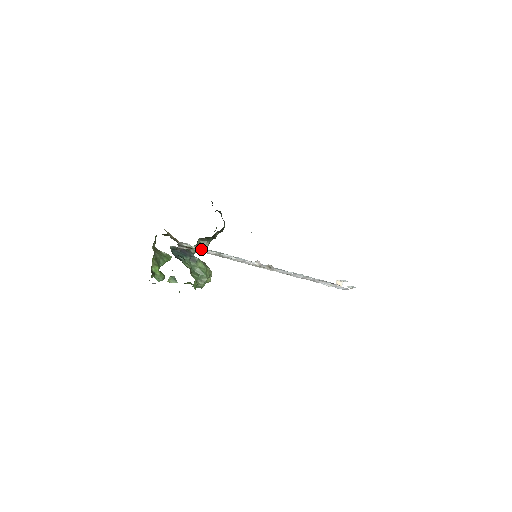
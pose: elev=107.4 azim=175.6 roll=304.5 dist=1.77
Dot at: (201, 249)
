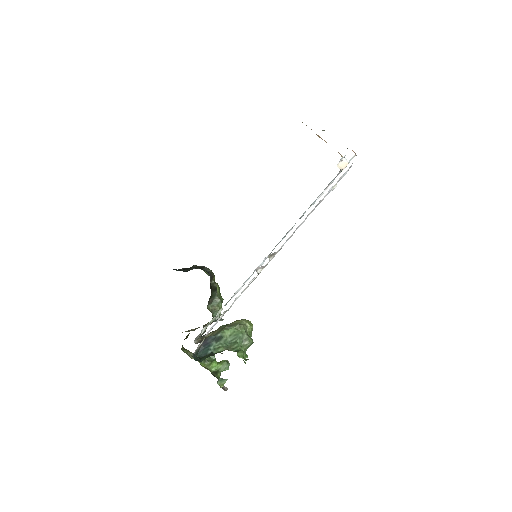
Dot at: (209, 330)
